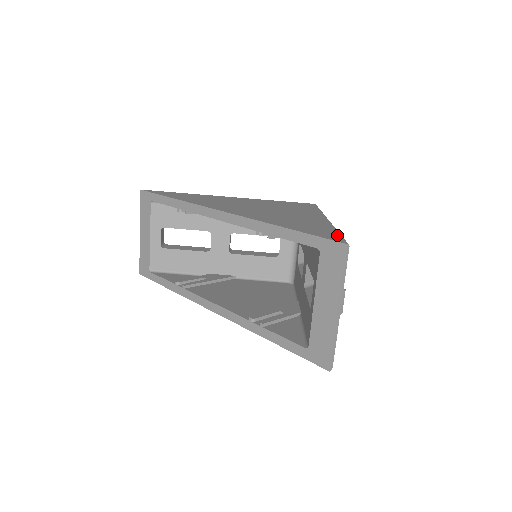
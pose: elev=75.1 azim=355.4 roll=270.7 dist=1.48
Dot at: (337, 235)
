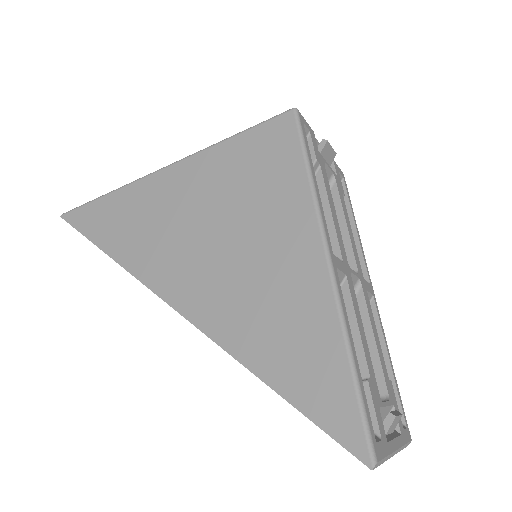
Dot at: (352, 407)
